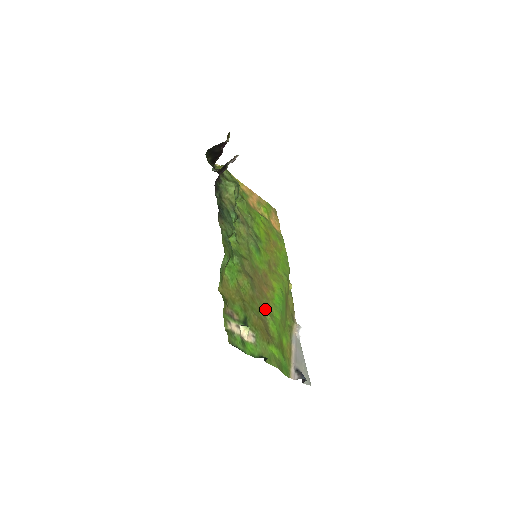
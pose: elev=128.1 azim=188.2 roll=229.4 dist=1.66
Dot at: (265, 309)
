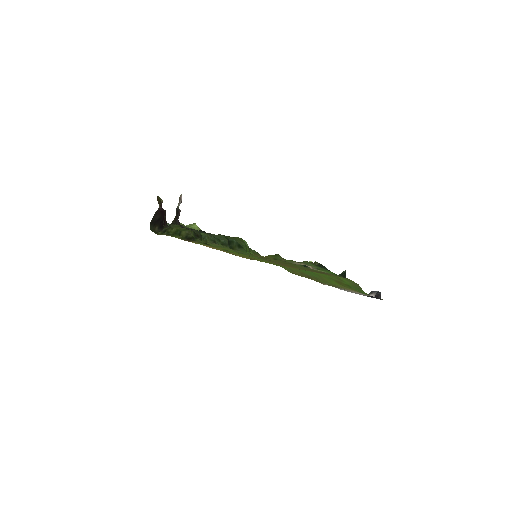
Dot at: occluded
